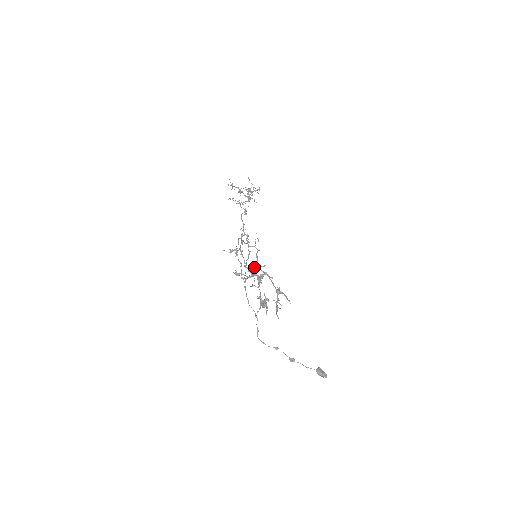
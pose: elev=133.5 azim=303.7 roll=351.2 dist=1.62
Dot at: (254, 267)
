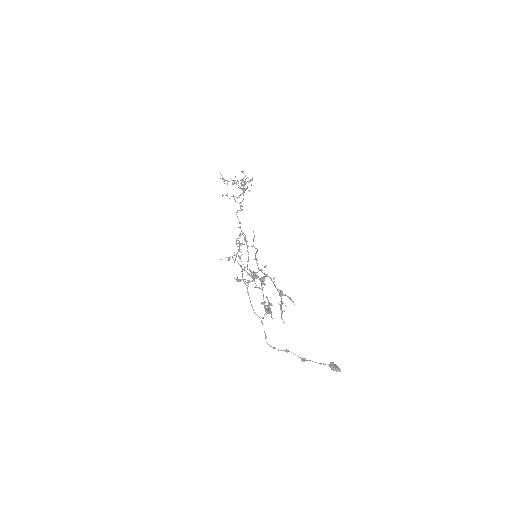
Dot at: (254, 272)
